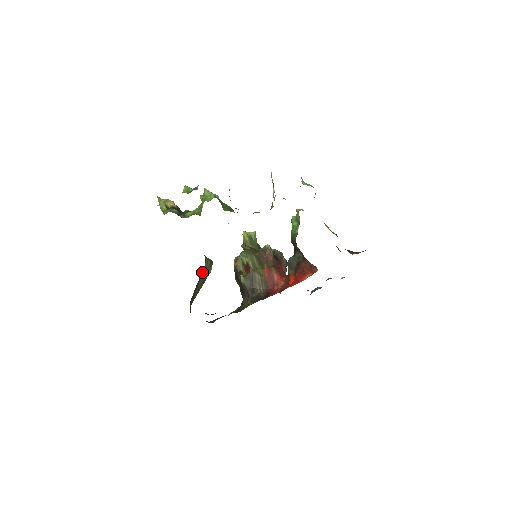
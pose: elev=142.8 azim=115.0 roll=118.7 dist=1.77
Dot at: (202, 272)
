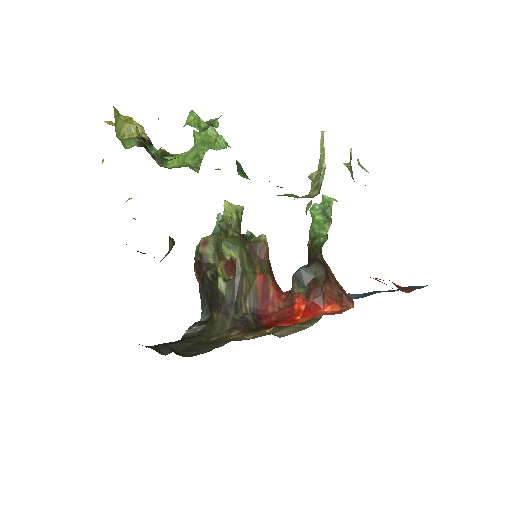
Dot at: occluded
